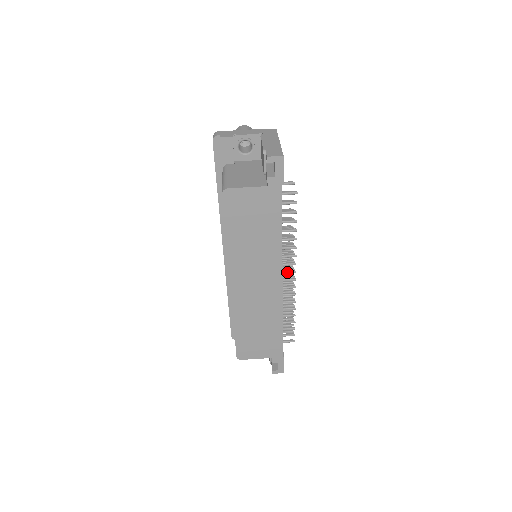
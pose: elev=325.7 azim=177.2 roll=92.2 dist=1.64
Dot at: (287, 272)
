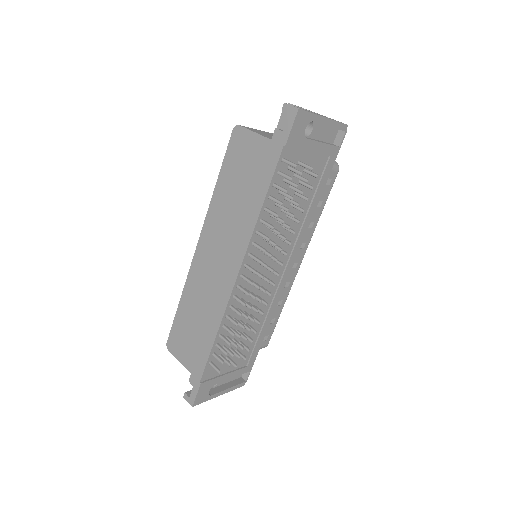
Dot at: (249, 267)
